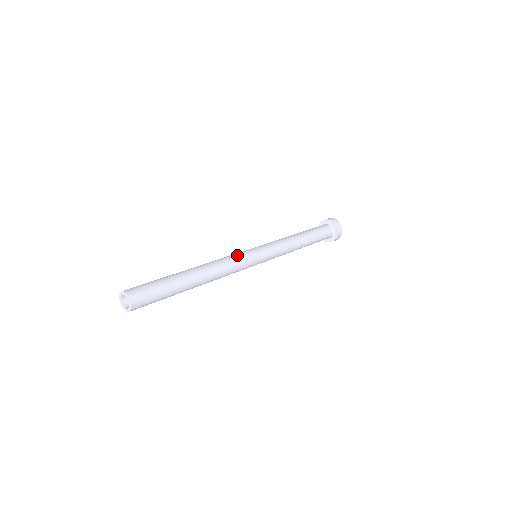
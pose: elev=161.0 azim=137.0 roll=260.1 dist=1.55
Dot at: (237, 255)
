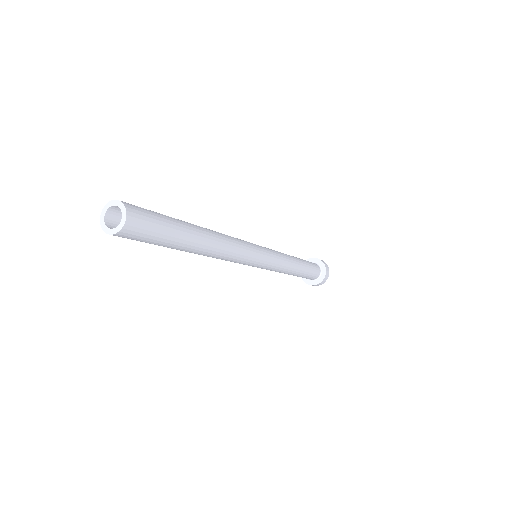
Dot at: (248, 245)
